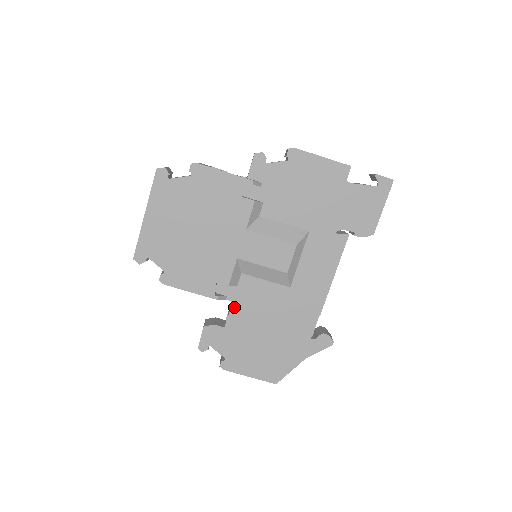
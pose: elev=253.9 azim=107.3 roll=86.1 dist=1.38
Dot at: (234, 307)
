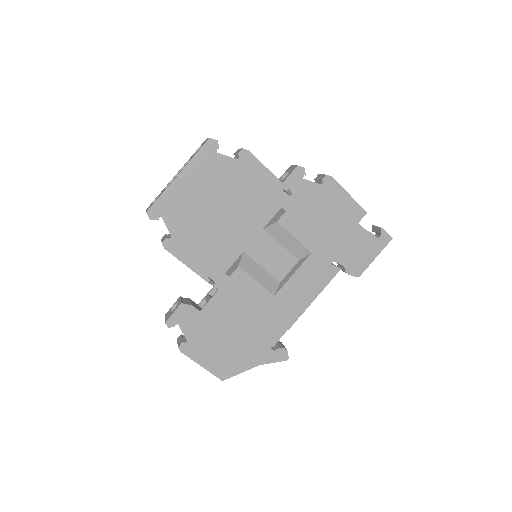
Dot at: (218, 295)
